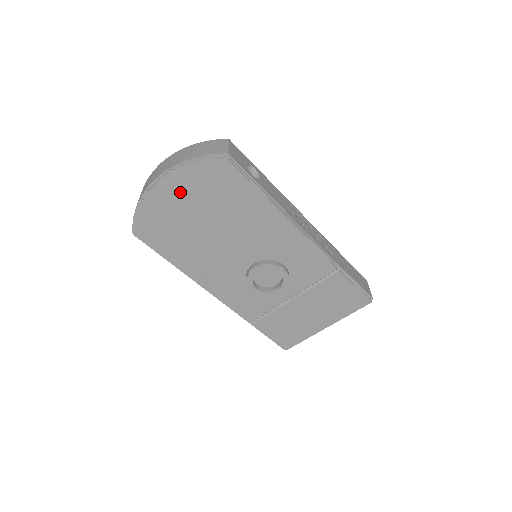
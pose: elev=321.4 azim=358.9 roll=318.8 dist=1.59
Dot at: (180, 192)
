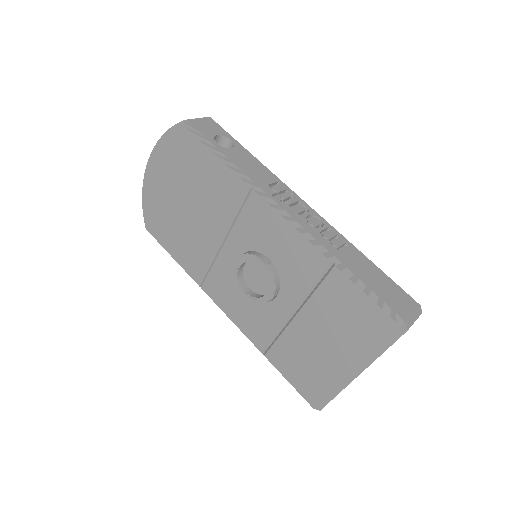
Dot at: (162, 173)
